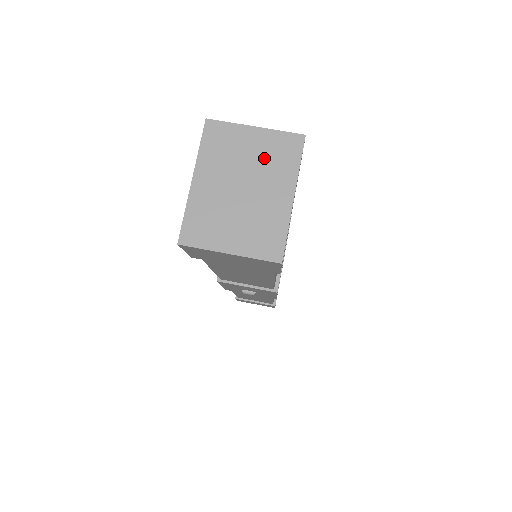
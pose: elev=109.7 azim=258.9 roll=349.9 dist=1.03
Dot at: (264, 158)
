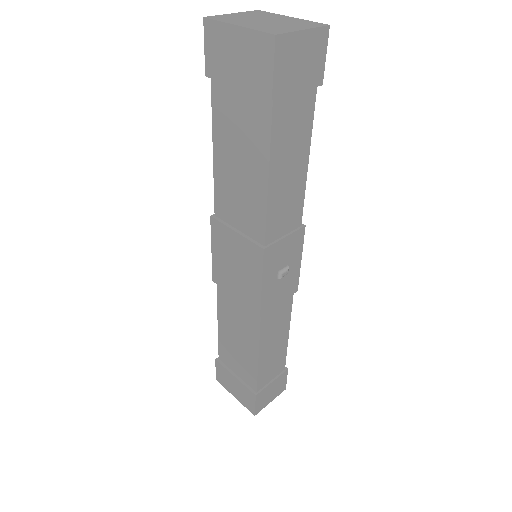
Dot at: (255, 16)
